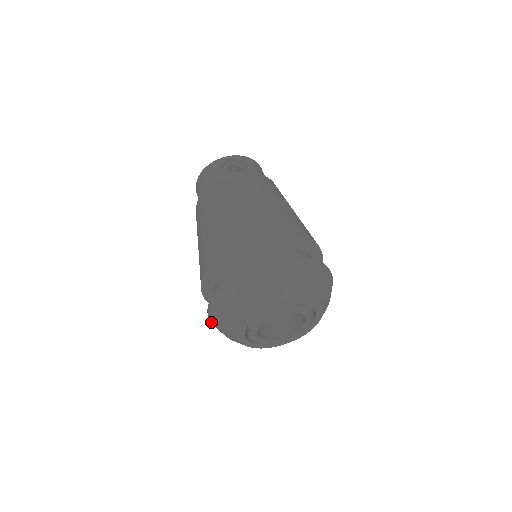
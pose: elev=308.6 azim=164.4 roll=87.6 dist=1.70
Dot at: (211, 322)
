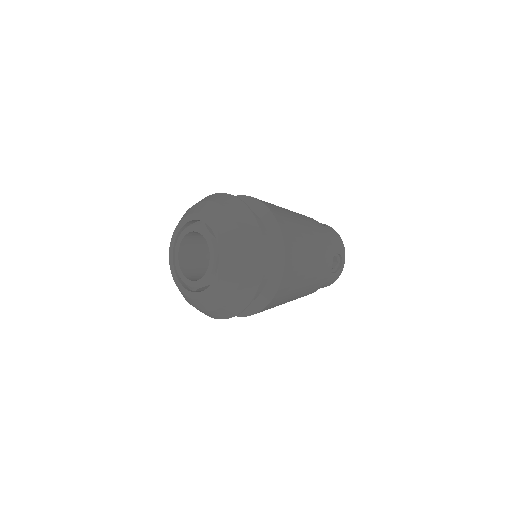
Dot at: occluded
